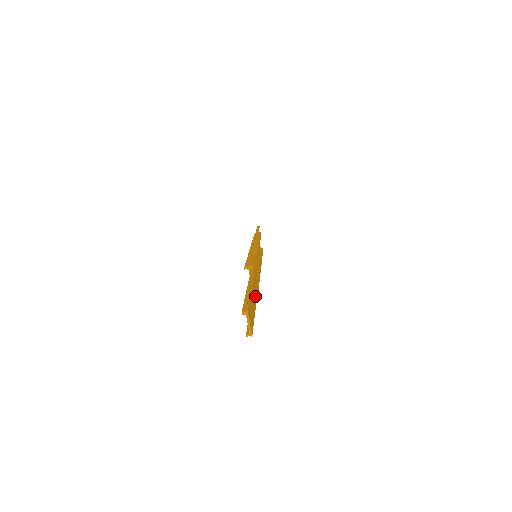
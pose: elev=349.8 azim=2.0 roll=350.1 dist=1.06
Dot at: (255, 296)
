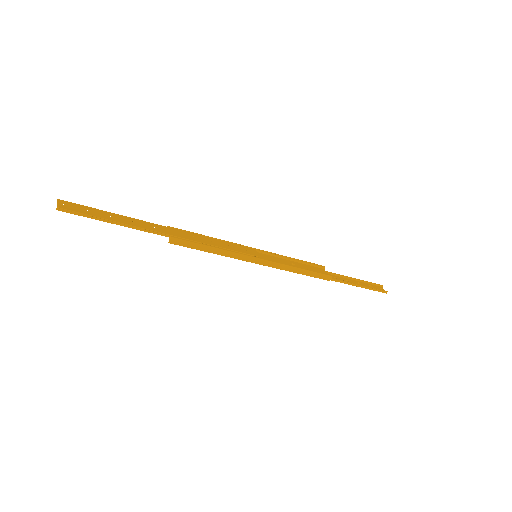
Dot at: (132, 224)
